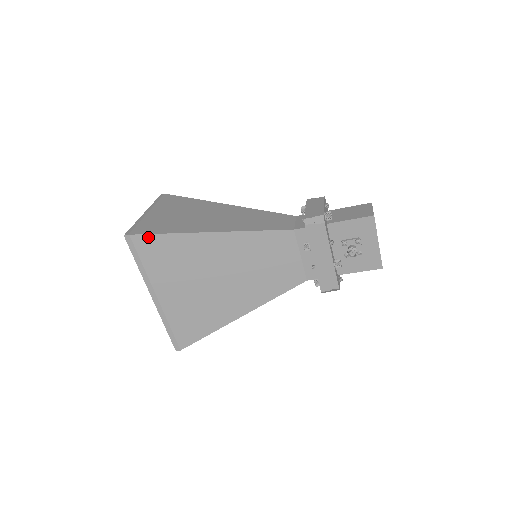
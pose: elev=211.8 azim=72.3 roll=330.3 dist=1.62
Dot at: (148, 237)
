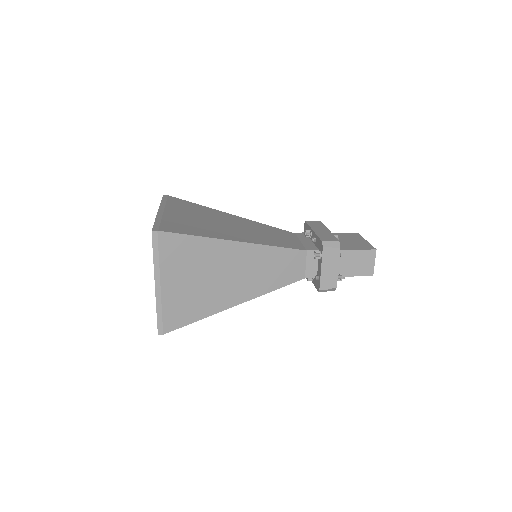
Dot at: (180, 326)
